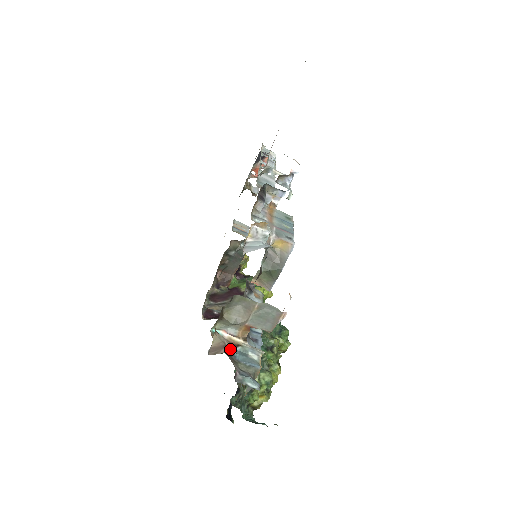
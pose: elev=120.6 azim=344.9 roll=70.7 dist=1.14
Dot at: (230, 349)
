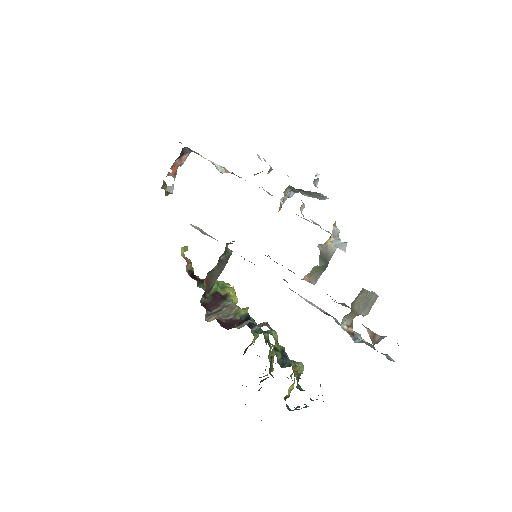
Dot at: (378, 335)
